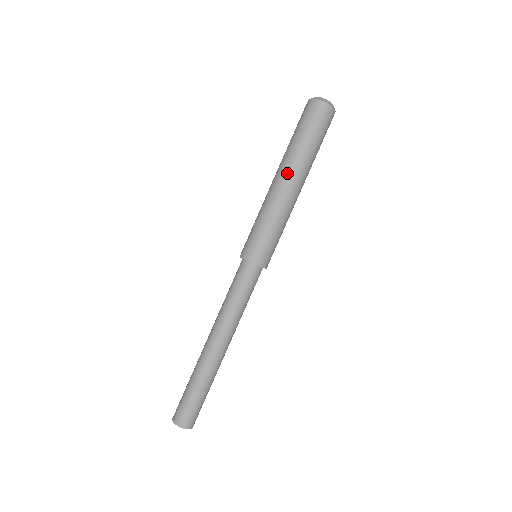
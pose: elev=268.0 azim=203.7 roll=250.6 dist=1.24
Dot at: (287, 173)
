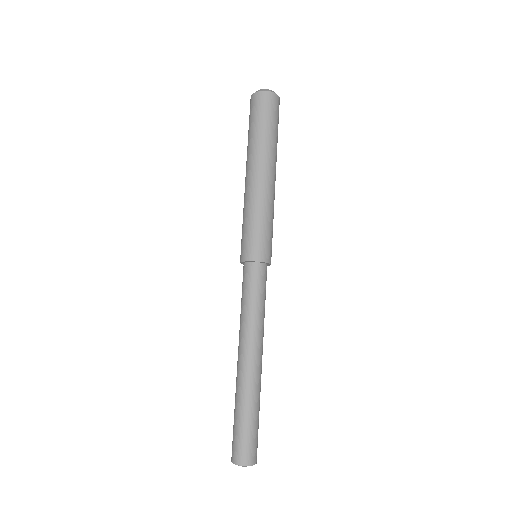
Dot at: (267, 165)
